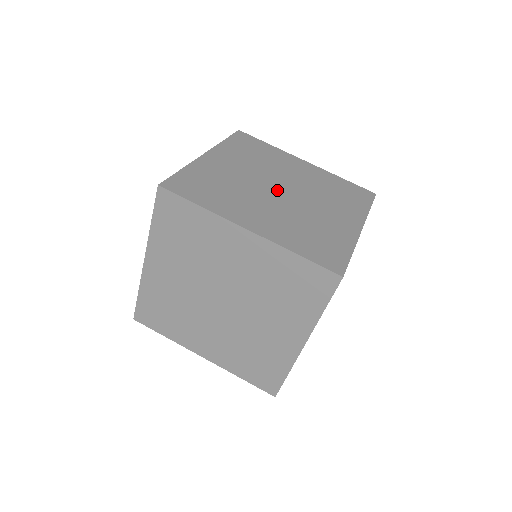
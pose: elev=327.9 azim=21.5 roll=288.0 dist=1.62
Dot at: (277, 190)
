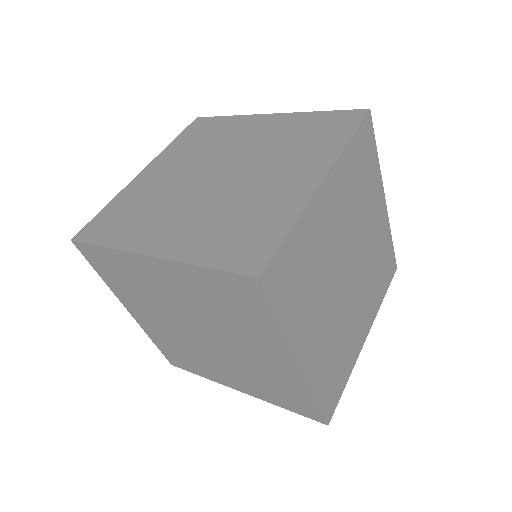
Dot at: (213, 178)
